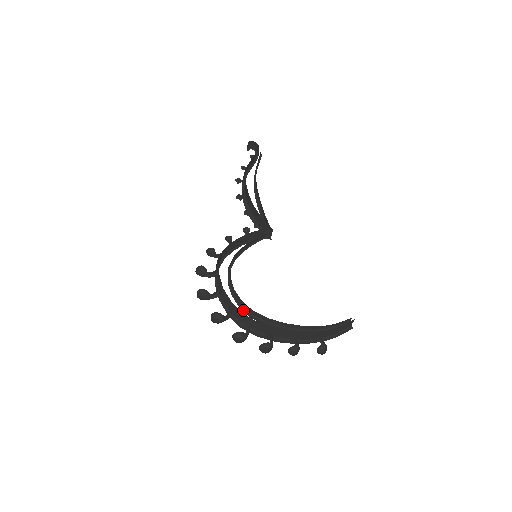
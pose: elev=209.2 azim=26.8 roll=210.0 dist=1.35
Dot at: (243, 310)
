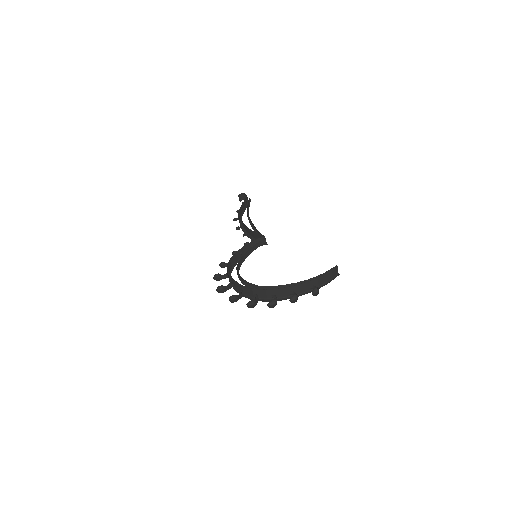
Dot at: occluded
